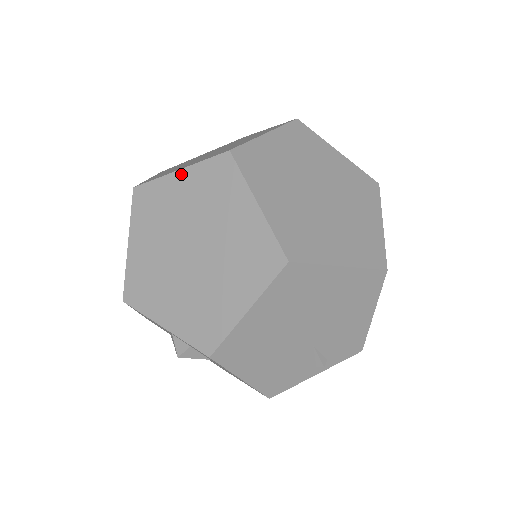
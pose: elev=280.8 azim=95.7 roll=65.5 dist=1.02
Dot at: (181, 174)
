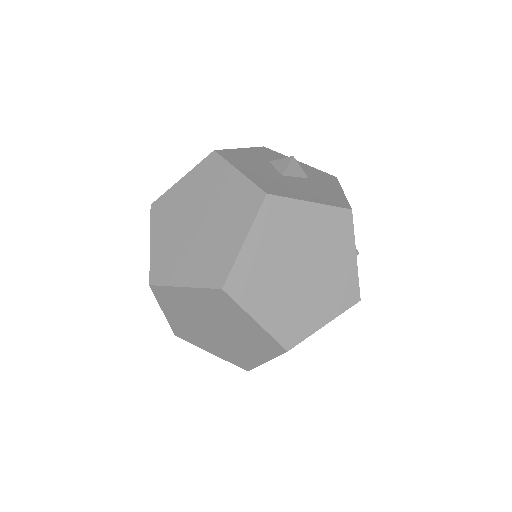
Dot at: (187, 290)
